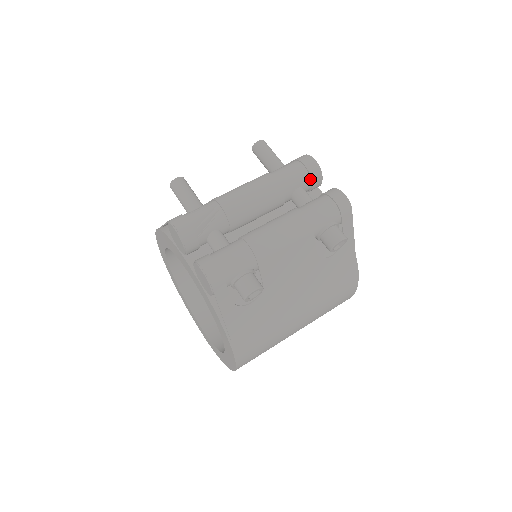
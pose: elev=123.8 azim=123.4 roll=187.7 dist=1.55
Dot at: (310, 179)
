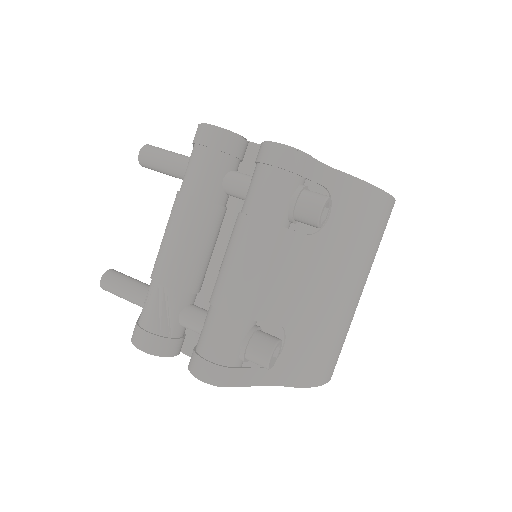
Dot at: (227, 155)
